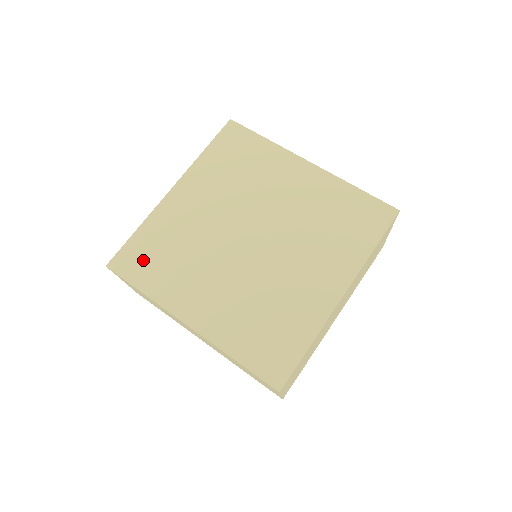
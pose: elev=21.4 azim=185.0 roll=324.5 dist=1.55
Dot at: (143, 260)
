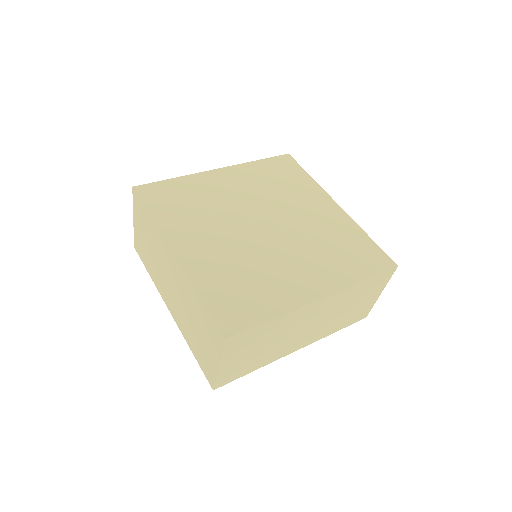
Dot at: (166, 197)
